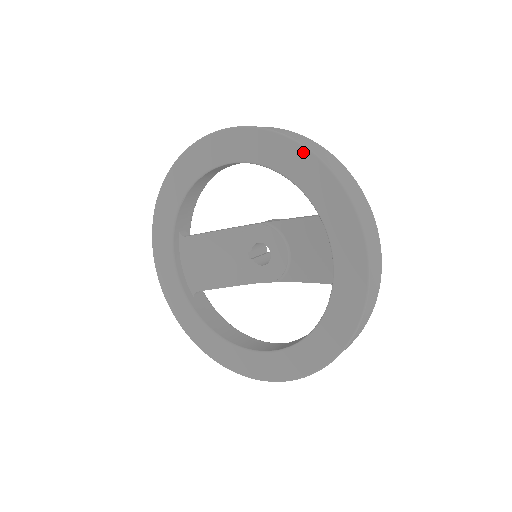
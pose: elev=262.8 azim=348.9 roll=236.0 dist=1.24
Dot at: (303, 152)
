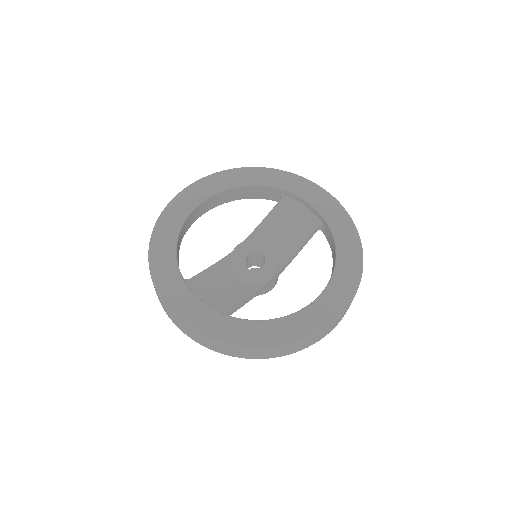
Dot at: (251, 169)
